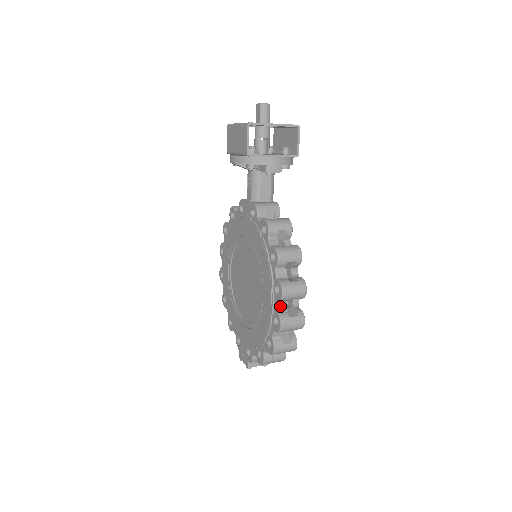
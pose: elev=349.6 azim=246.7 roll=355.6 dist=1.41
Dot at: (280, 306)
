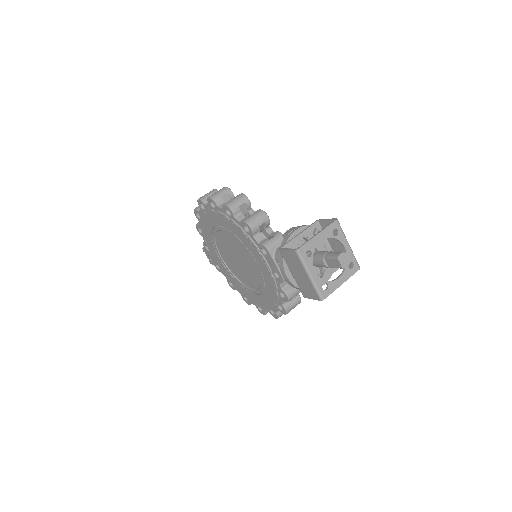
Dot at: occluded
